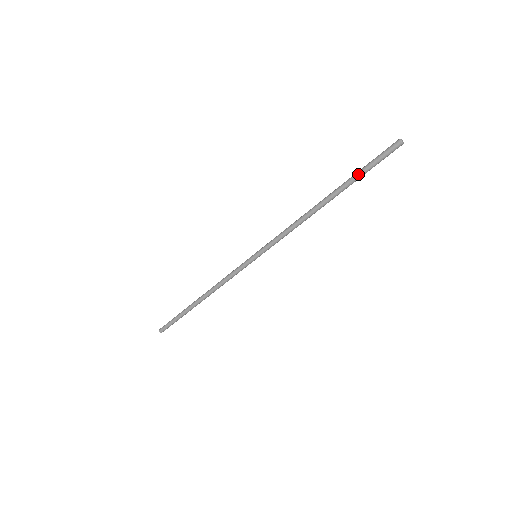
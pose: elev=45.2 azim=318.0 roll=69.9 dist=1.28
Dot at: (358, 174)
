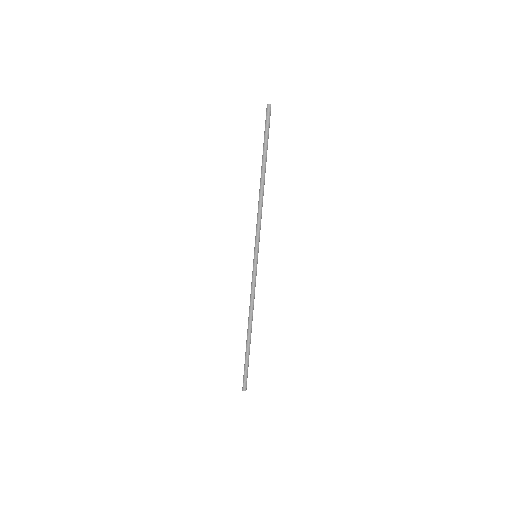
Dot at: (264, 143)
